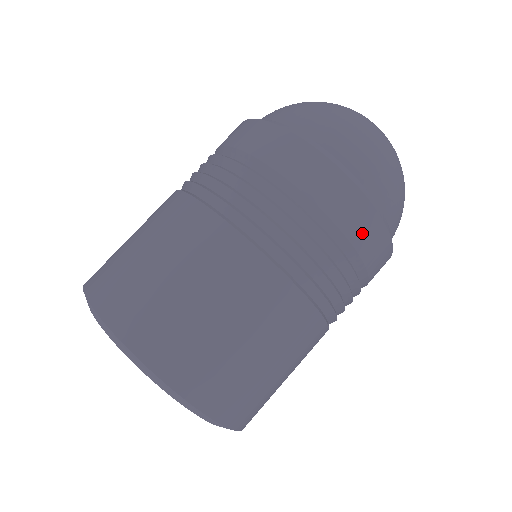
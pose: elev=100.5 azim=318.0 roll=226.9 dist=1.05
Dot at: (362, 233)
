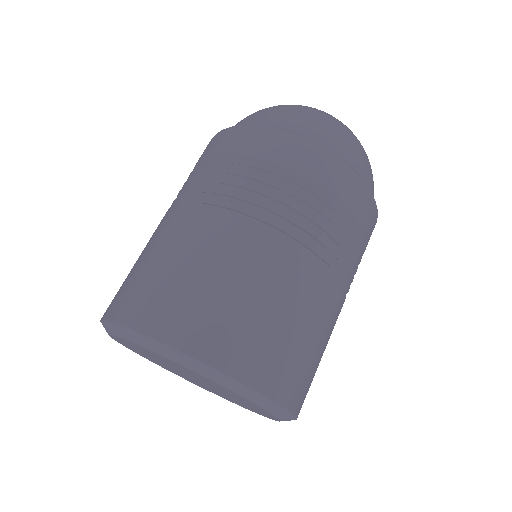
Dot at: (324, 173)
